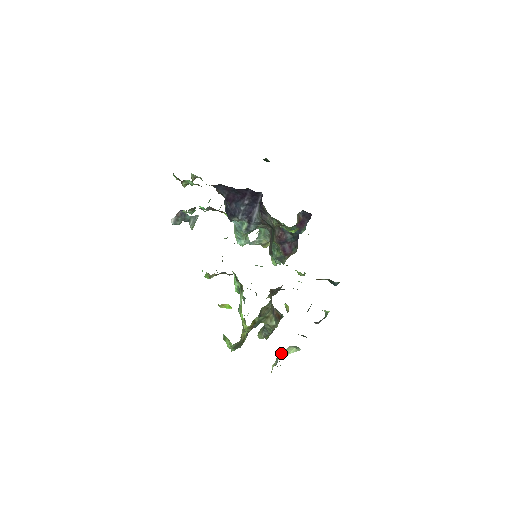
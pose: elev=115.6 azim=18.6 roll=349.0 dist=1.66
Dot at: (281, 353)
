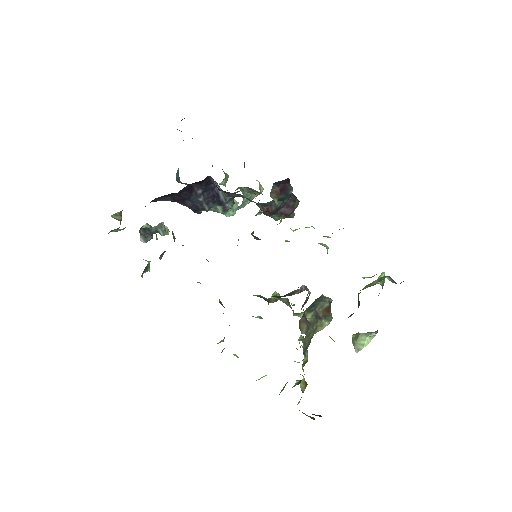
Dot at: (355, 345)
